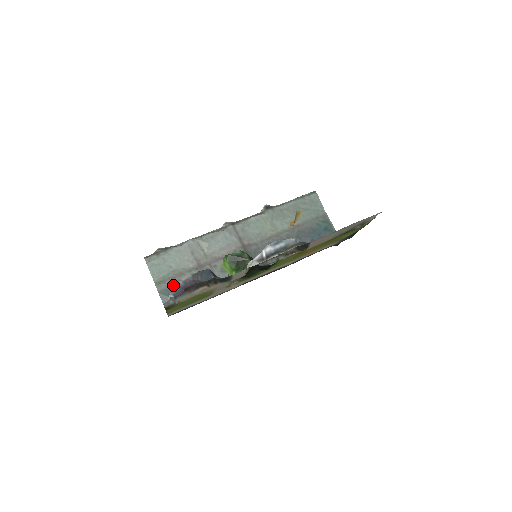
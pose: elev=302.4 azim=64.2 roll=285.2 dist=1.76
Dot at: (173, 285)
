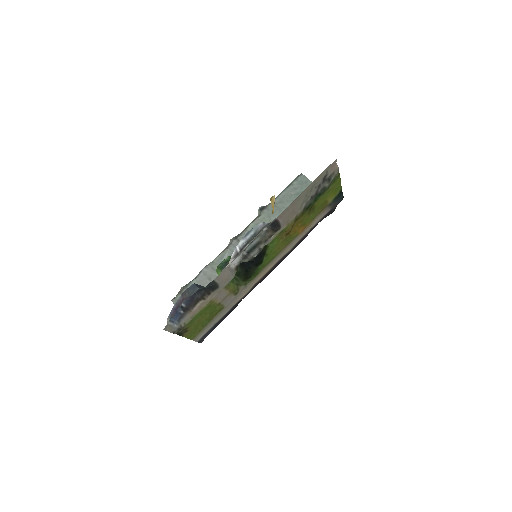
Dot at: occluded
